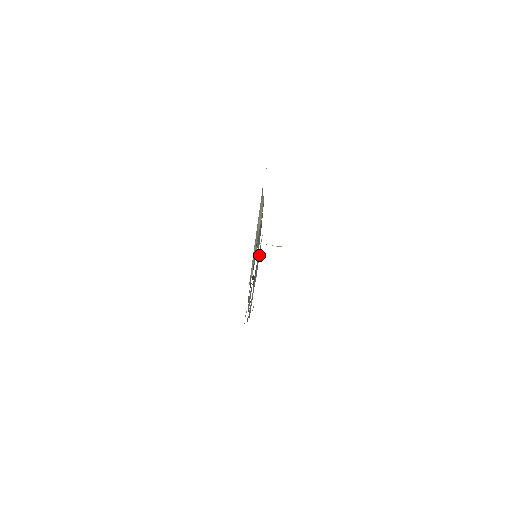
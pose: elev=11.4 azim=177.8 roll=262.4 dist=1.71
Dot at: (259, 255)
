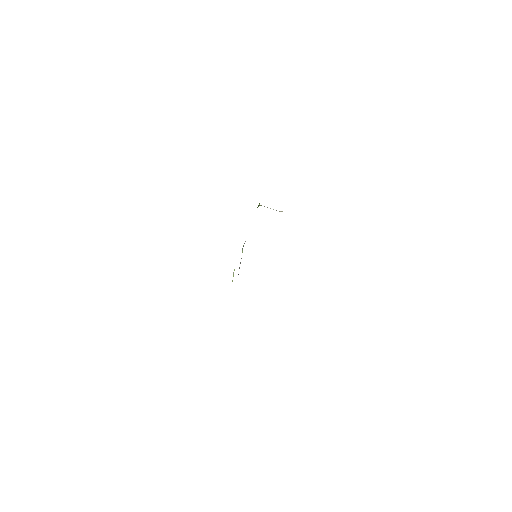
Dot at: occluded
